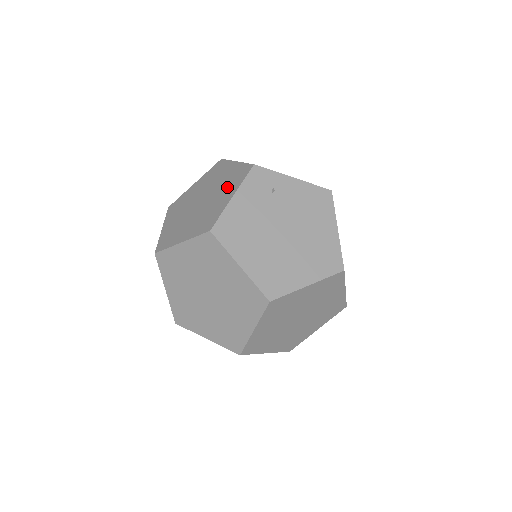
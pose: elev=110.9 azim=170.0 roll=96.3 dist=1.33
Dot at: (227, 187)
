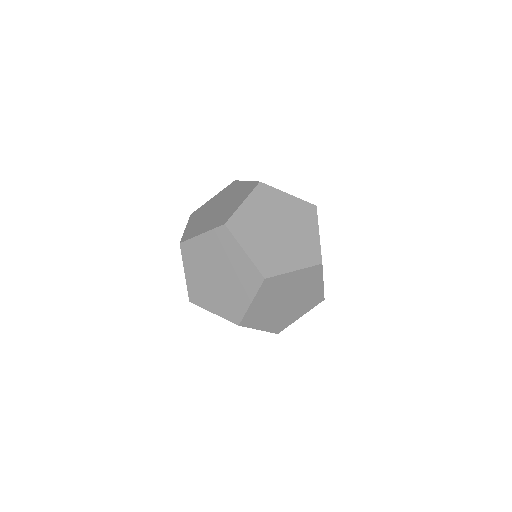
Dot at: (231, 190)
